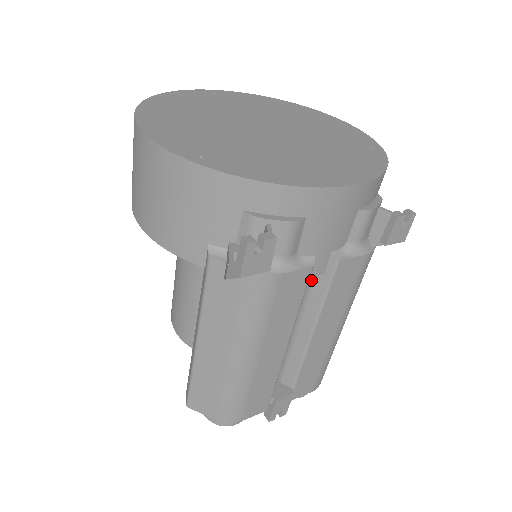
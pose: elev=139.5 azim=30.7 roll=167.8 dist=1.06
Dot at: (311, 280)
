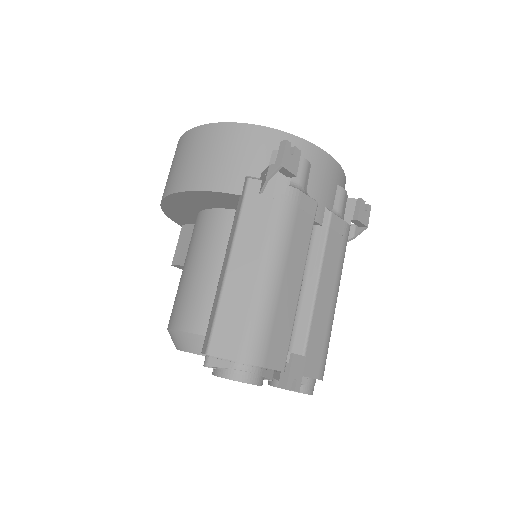
Dot at: (312, 235)
